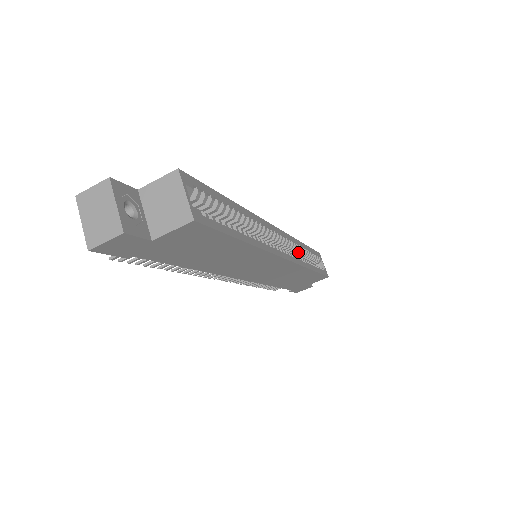
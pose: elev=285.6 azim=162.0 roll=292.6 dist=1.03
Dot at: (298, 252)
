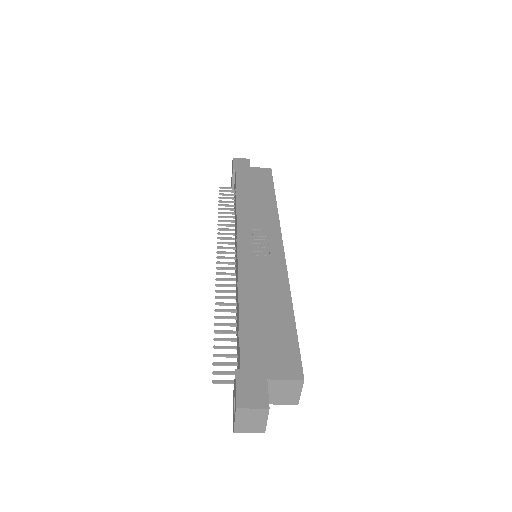
Dot at: occluded
